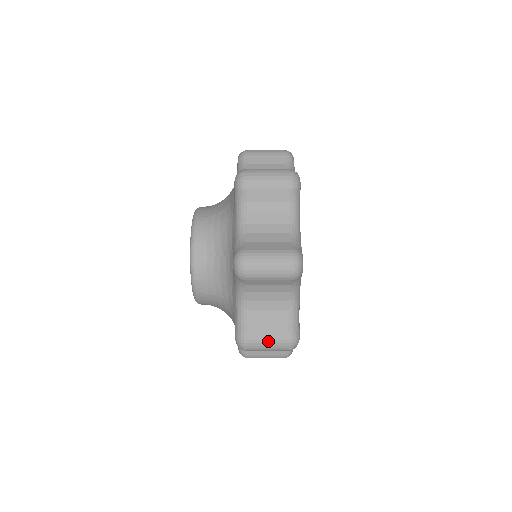
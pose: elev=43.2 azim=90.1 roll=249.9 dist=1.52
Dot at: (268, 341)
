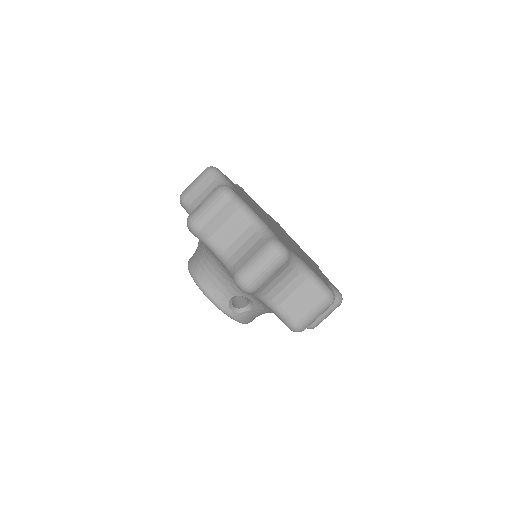
Dot at: (203, 202)
